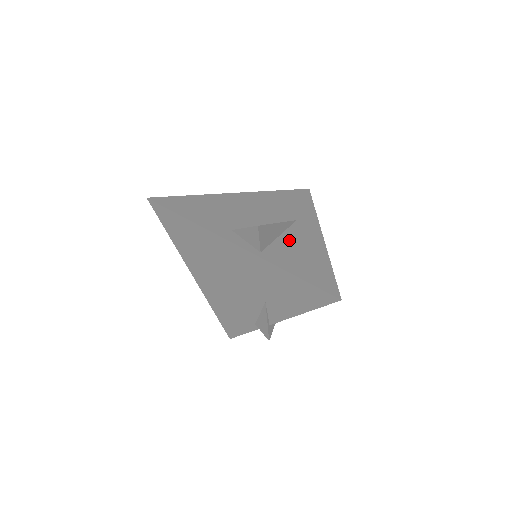
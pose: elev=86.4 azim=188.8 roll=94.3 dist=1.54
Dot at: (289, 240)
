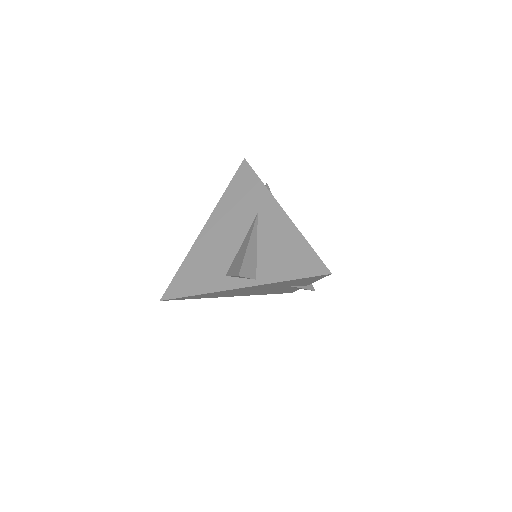
Dot at: (265, 244)
